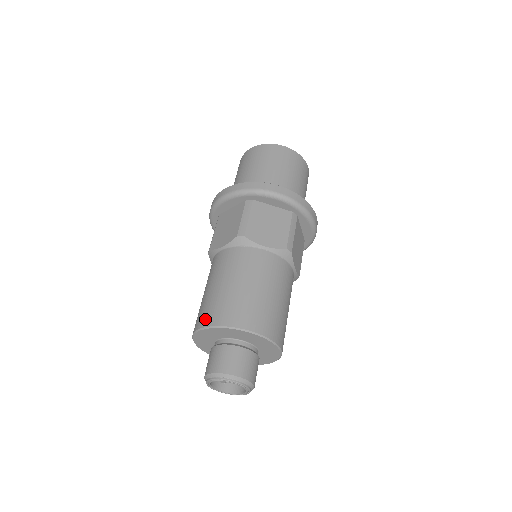
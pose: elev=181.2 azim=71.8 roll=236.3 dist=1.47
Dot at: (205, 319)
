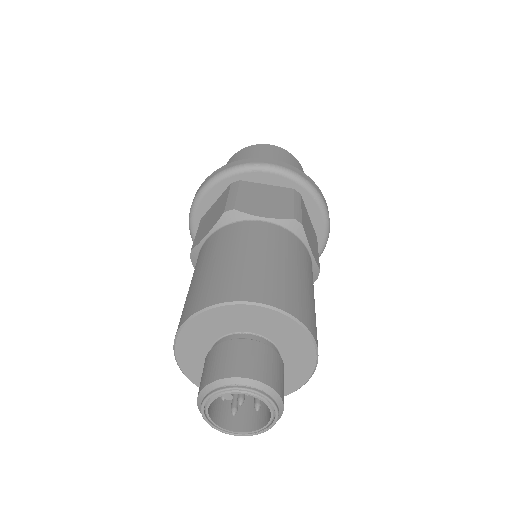
Dot at: (189, 309)
